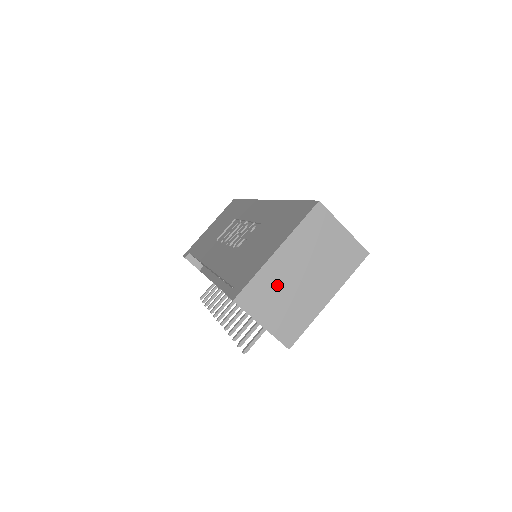
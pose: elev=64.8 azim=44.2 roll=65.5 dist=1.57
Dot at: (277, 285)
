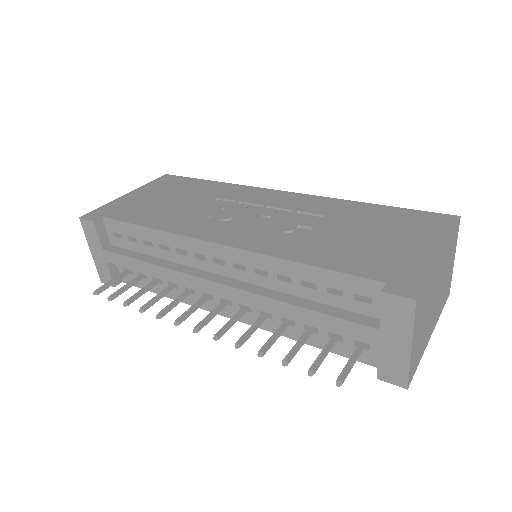
Dot at: (429, 297)
